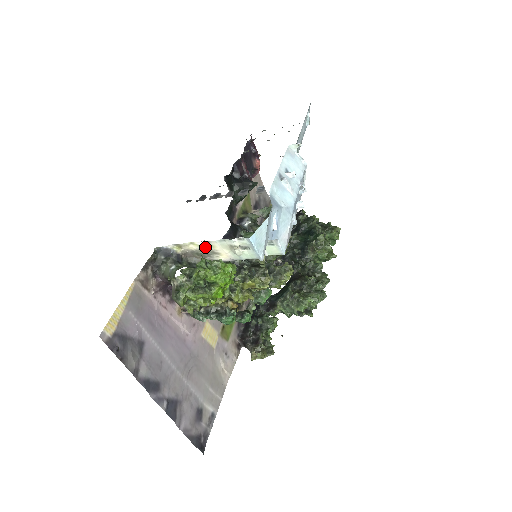
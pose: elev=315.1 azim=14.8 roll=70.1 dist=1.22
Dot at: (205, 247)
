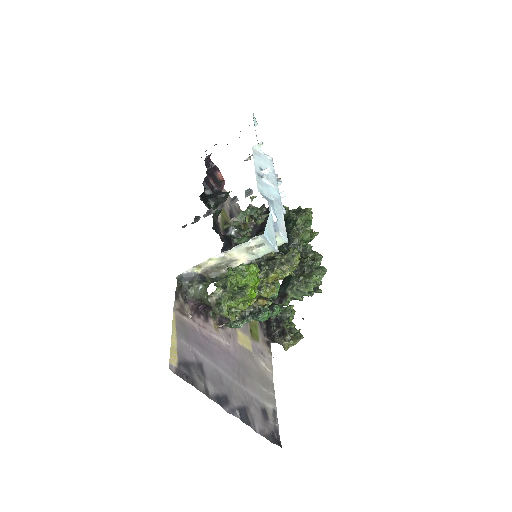
Dot at: (223, 258)
